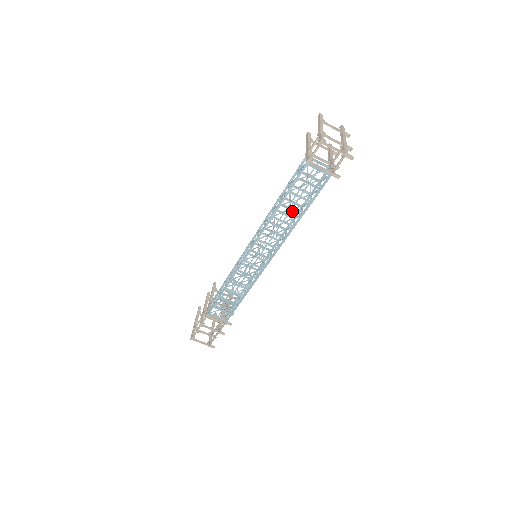
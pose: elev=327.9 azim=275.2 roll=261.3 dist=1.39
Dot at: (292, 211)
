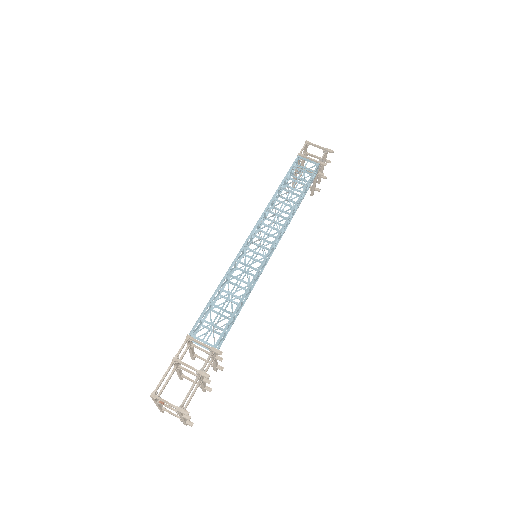
Dot at: (291, 193)
